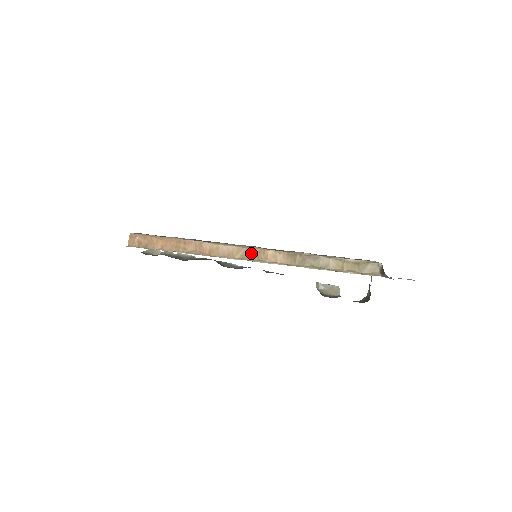
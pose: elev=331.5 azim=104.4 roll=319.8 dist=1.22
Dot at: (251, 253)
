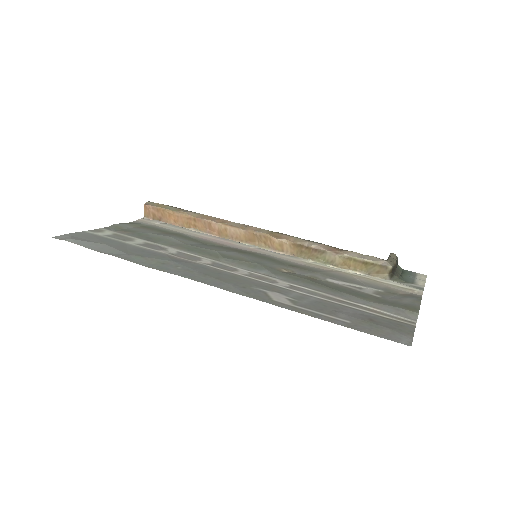
Dot at: (258, 238)
